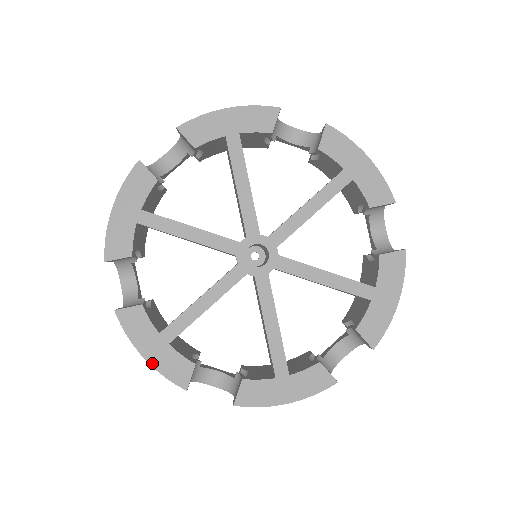
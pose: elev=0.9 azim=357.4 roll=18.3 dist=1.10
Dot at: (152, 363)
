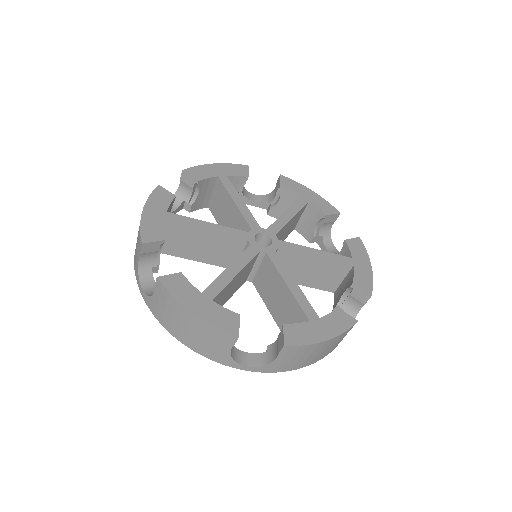
Dot at: (143, 216)
